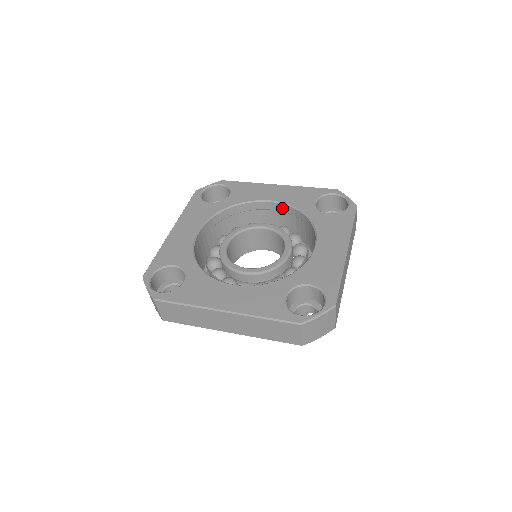
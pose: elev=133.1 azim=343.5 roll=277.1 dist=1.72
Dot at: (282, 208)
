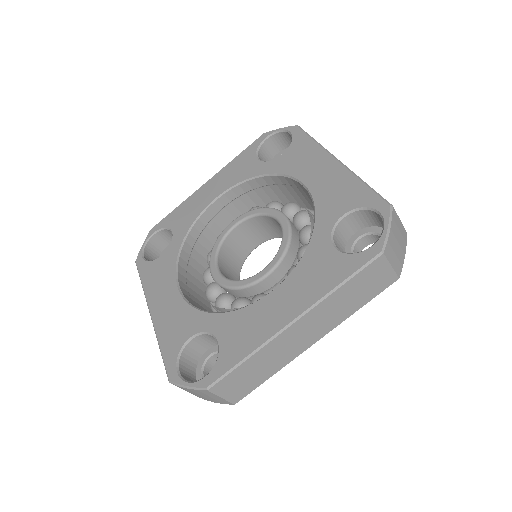
Dot at: (233, 195)
